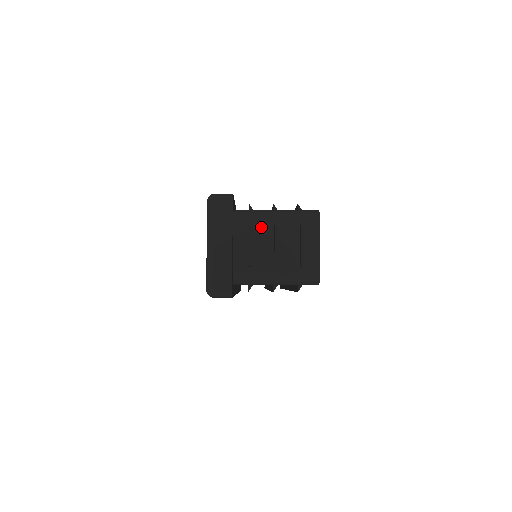
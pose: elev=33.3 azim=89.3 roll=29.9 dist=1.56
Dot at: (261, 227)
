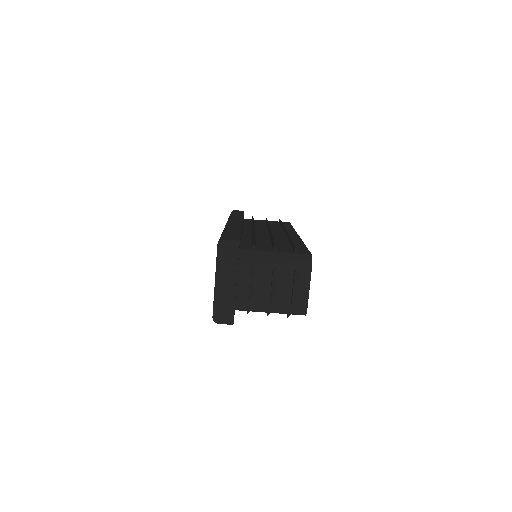
Dot at: (262, 268)
